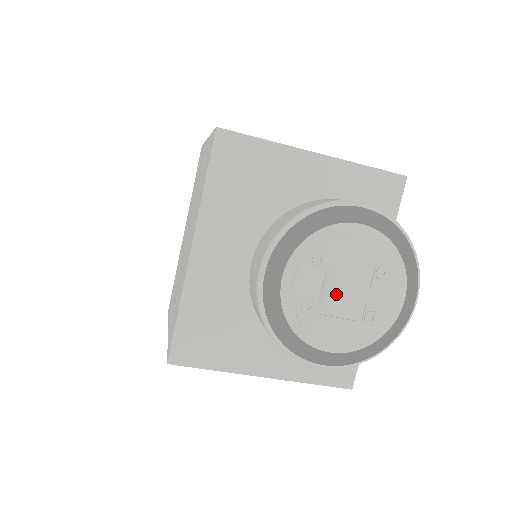
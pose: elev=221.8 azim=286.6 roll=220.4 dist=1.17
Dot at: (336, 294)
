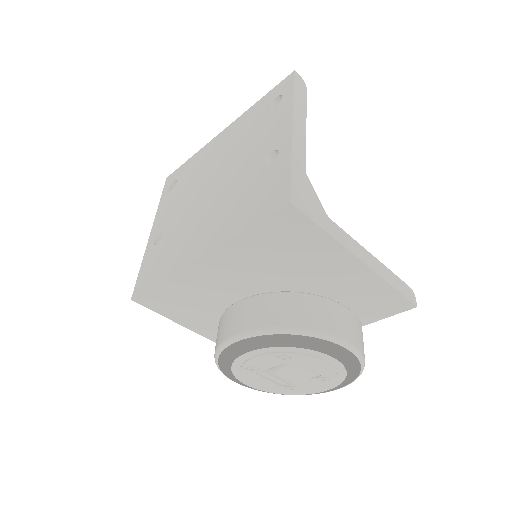
Dot at: (278, 376)
